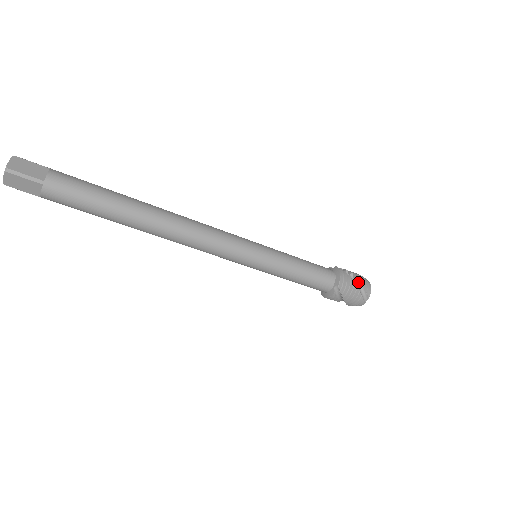
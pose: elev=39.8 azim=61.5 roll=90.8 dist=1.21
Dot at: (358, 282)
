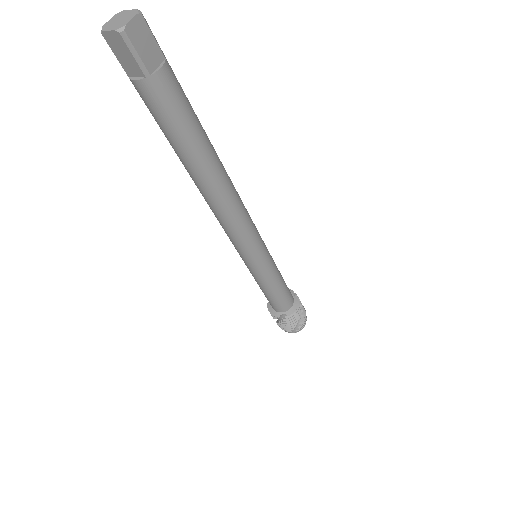
Dot at: (301, 319)
